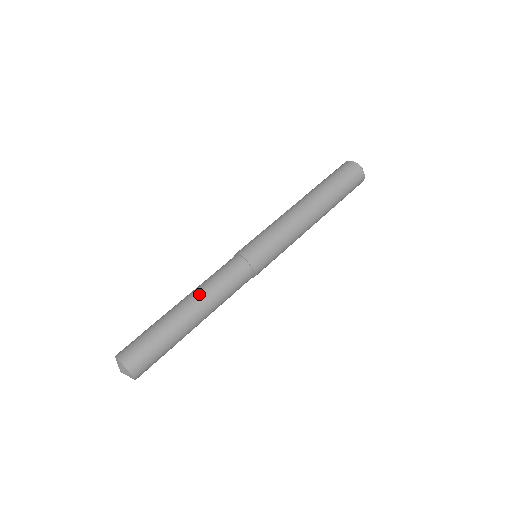
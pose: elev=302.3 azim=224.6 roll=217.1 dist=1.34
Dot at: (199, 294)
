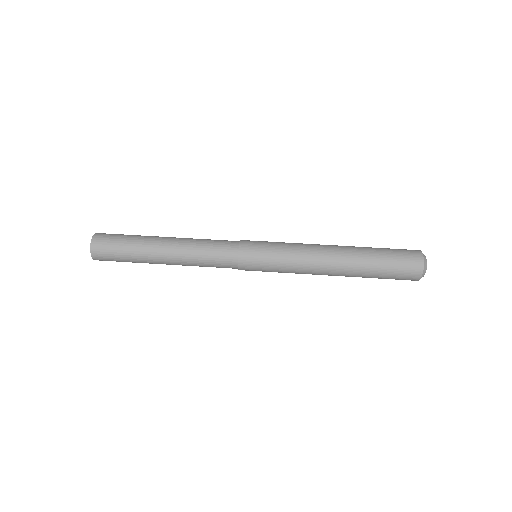
Dot at: (181, 248)
